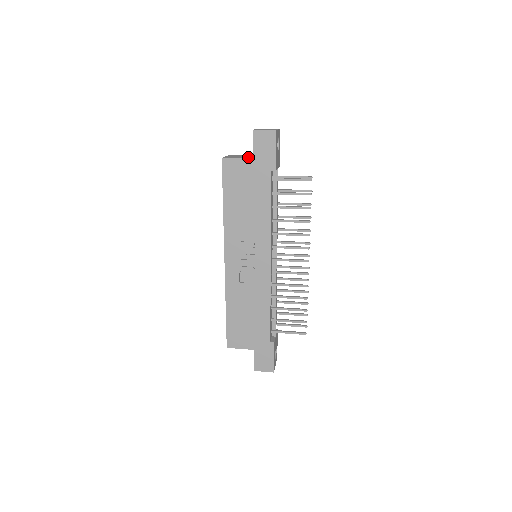
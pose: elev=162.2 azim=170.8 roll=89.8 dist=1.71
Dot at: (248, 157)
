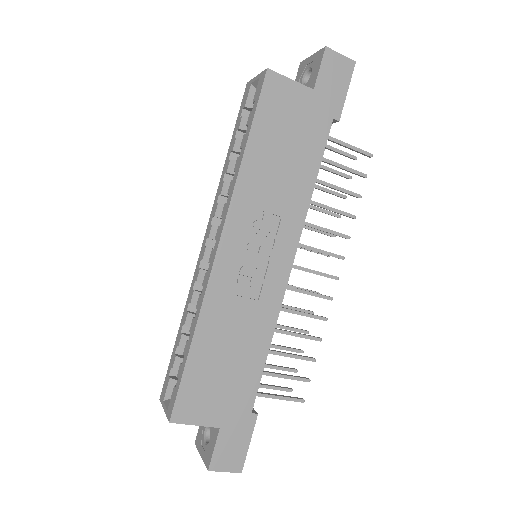
Dot at: occluded
